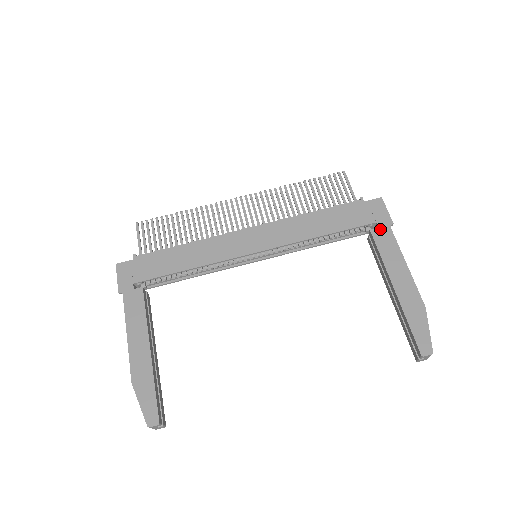
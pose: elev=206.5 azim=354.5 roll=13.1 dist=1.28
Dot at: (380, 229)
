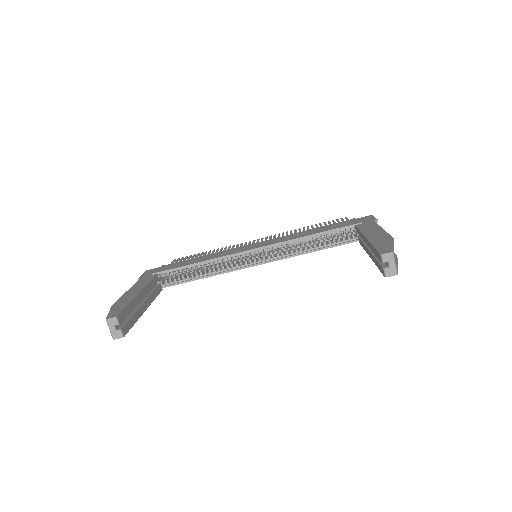
Dot at: (364, 223)
